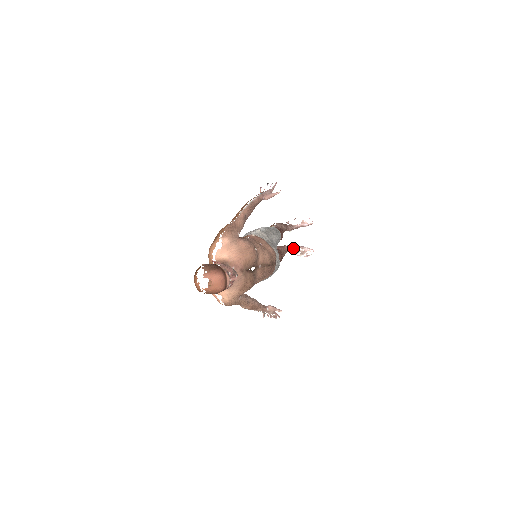
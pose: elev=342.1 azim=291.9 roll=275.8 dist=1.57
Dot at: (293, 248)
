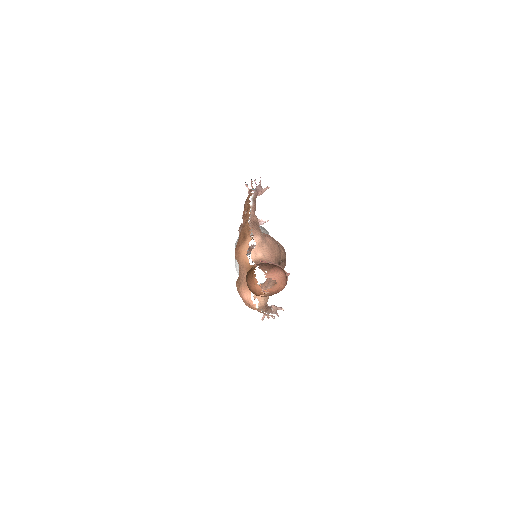
Dot at: occluded
